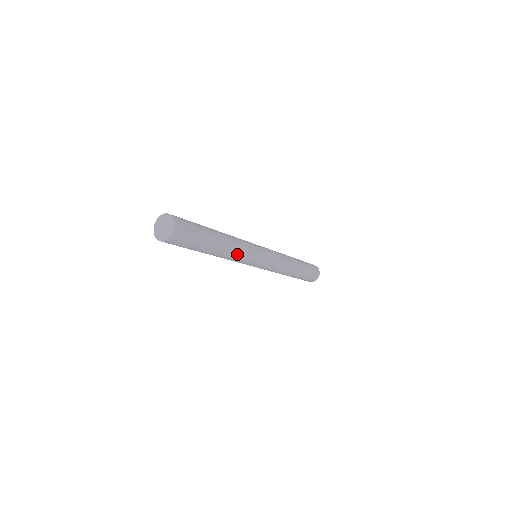
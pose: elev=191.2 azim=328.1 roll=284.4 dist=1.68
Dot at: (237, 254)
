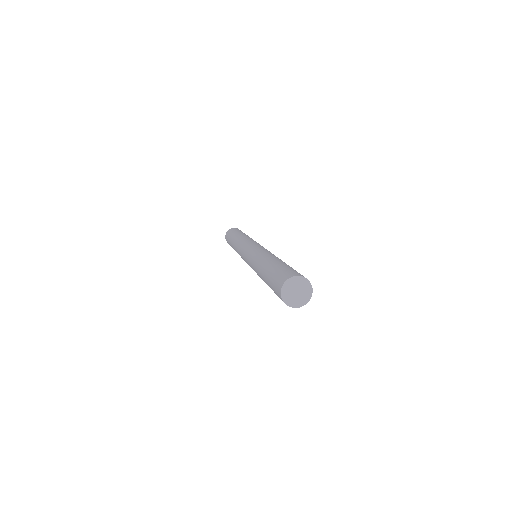
Dot at: occluded
